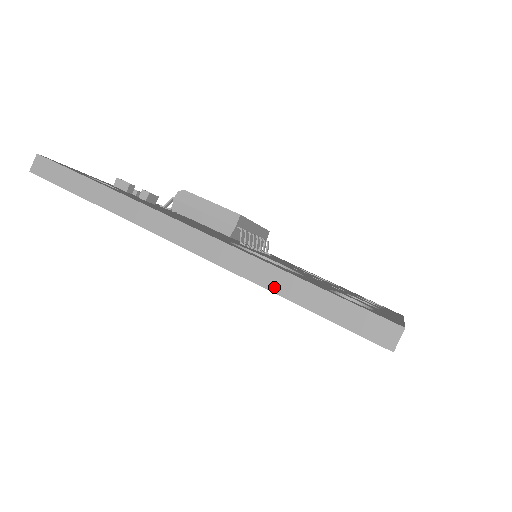
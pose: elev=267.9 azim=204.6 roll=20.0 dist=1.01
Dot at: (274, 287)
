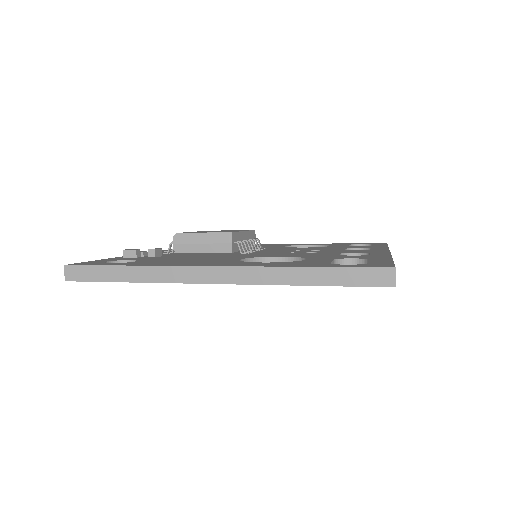
Dot at: (294, 281)
